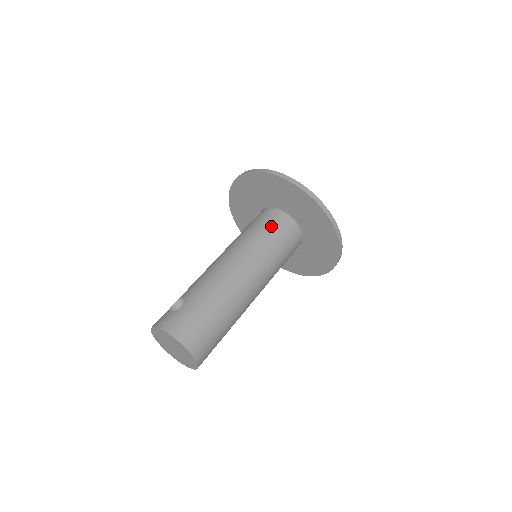
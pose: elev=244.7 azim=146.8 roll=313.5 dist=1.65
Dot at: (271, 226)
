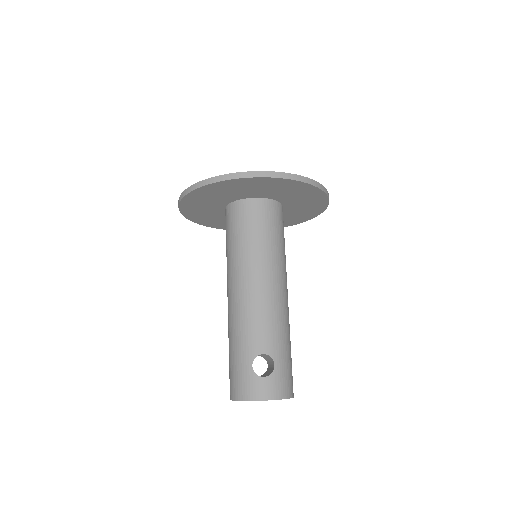
Dot at: (279, 226)
